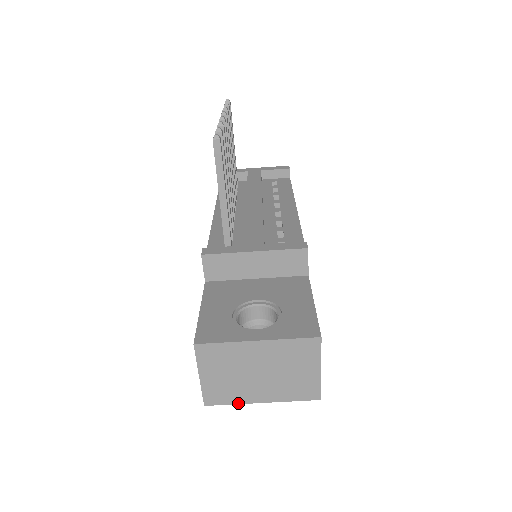
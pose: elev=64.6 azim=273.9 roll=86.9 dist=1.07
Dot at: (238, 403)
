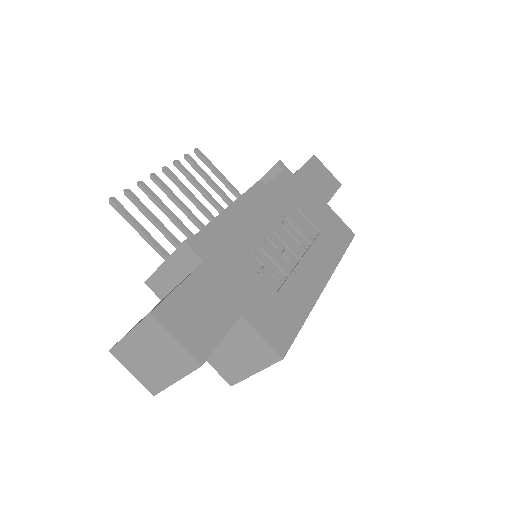
Dot at: (166, 387)
